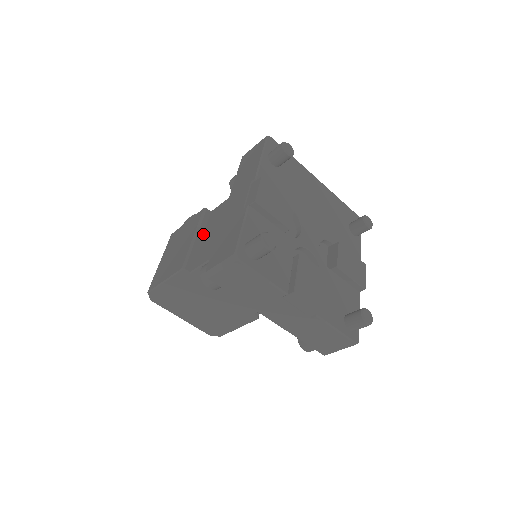
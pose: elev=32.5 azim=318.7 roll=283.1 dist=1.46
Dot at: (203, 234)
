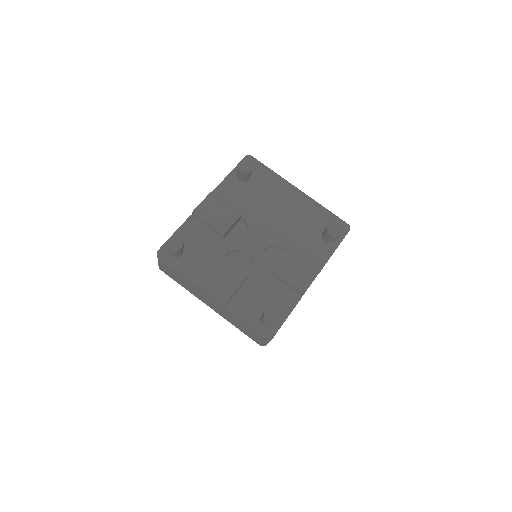
Dot at: occluded
